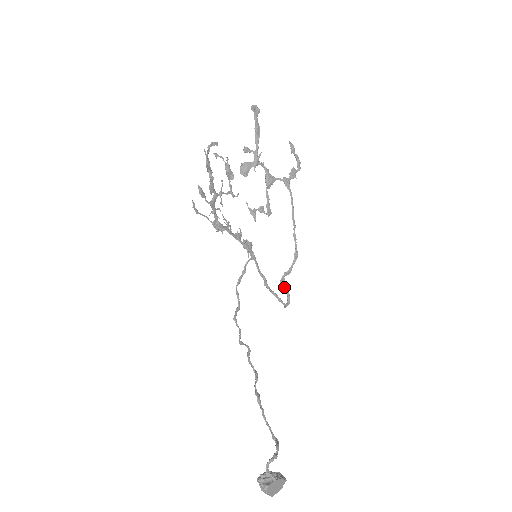
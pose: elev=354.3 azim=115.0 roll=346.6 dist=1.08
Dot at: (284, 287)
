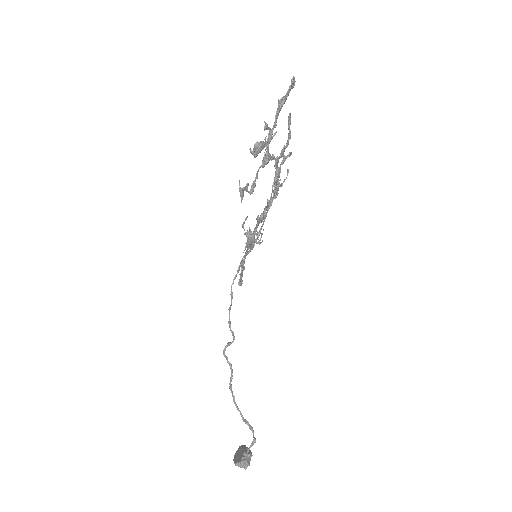
Dot at: occluded
